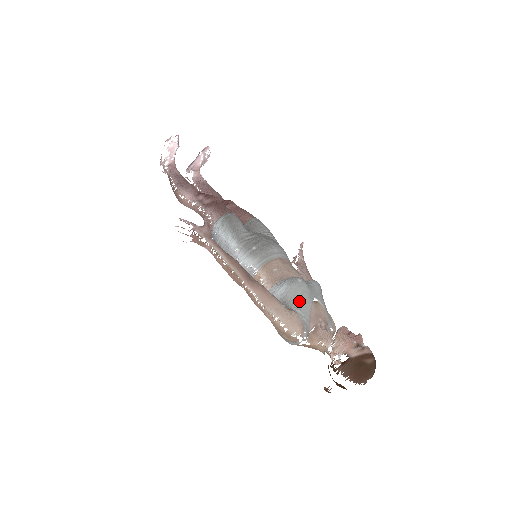
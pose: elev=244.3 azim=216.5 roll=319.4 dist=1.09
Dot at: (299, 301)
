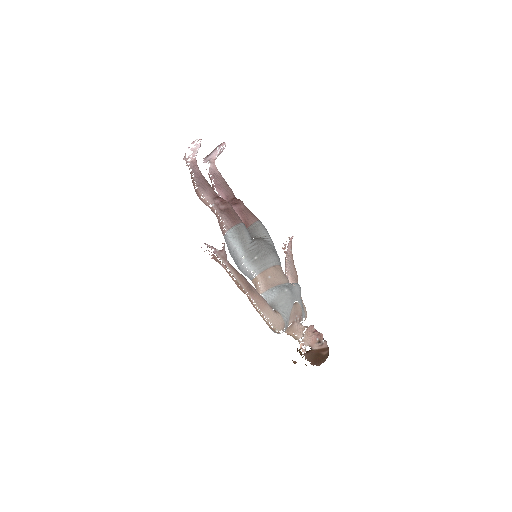
Dot at: (284, 306)
